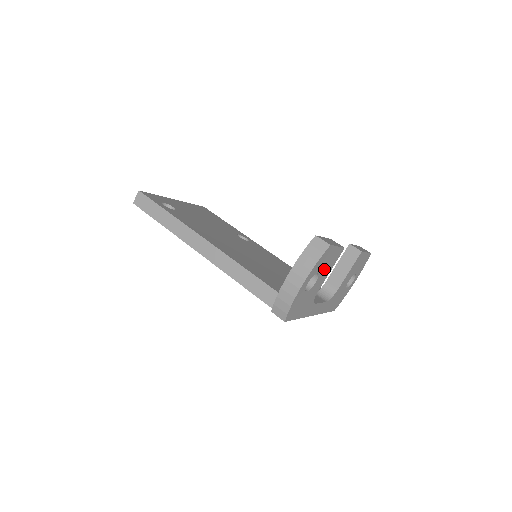
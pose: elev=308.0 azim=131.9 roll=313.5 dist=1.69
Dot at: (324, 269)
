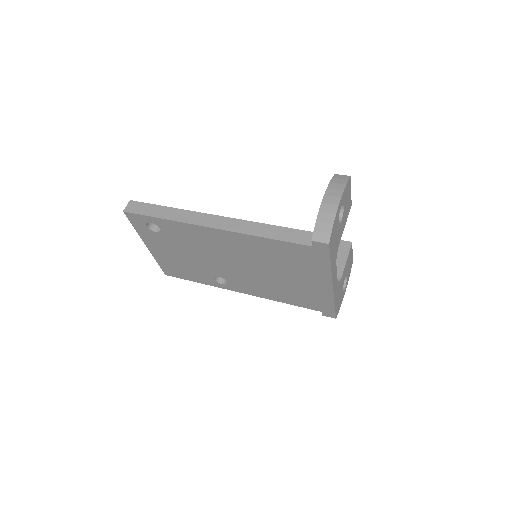
Dot at: (345, 211)
